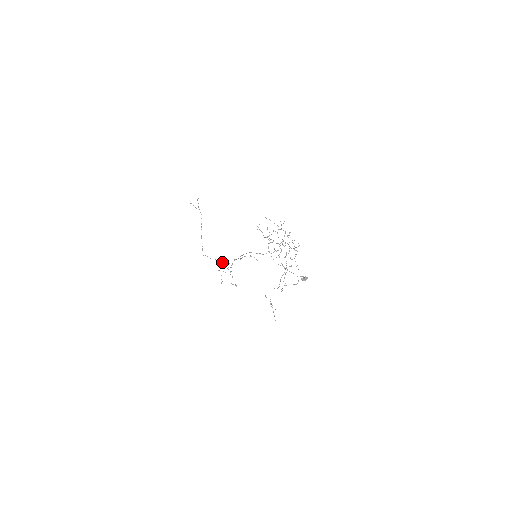
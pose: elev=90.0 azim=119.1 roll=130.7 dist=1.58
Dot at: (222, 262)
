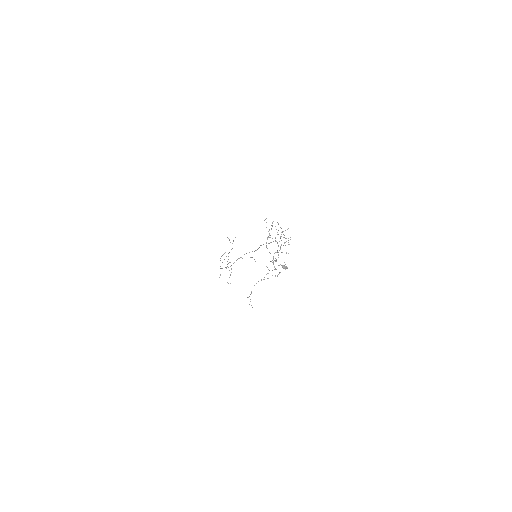
Dot at: occluded
